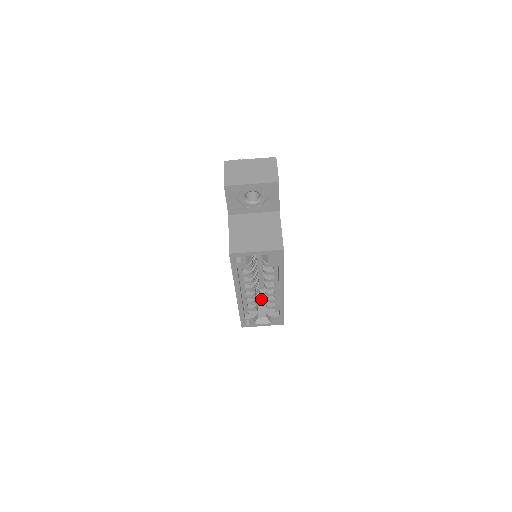
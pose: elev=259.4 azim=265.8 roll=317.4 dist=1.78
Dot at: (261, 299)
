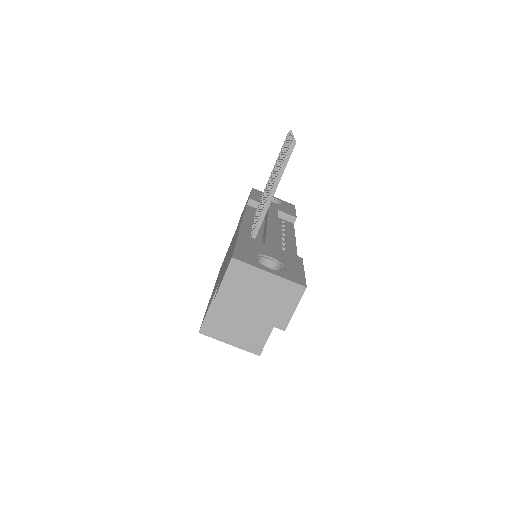
Dot at: occluded
